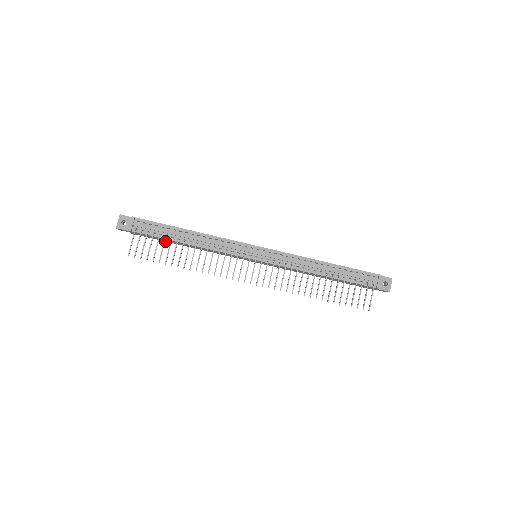
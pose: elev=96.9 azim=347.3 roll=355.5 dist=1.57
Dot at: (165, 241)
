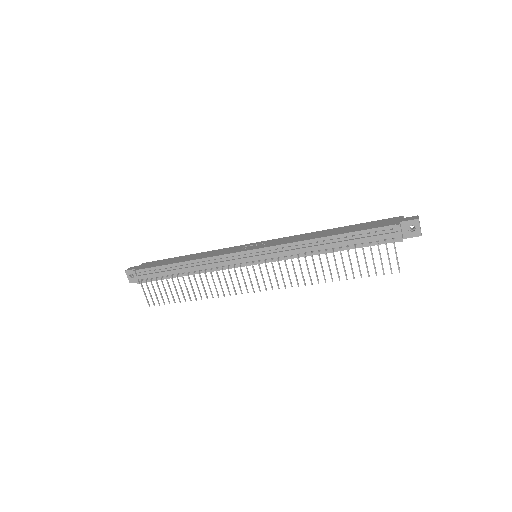
Dot at: occluded
